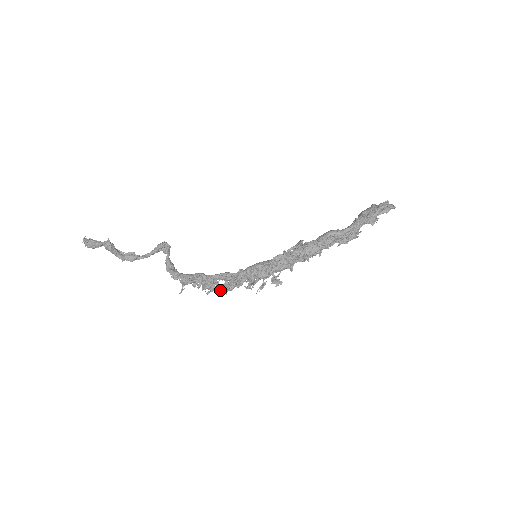
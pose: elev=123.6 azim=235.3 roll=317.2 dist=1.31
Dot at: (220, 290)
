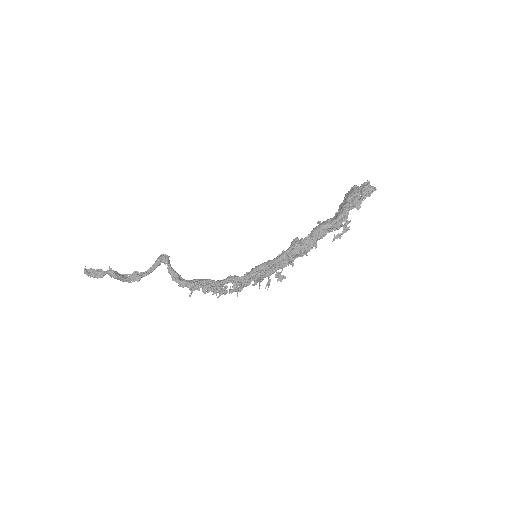
Dot at: occluded
